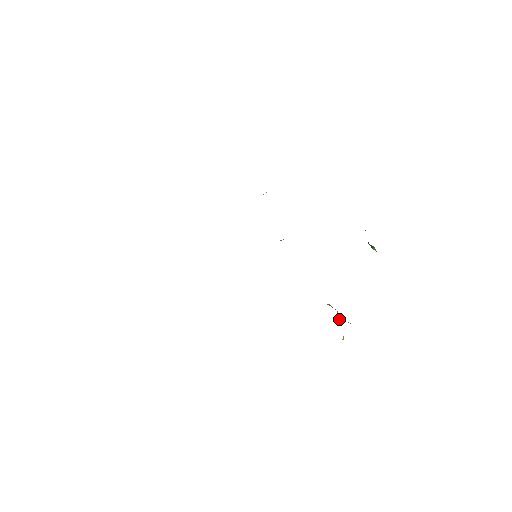
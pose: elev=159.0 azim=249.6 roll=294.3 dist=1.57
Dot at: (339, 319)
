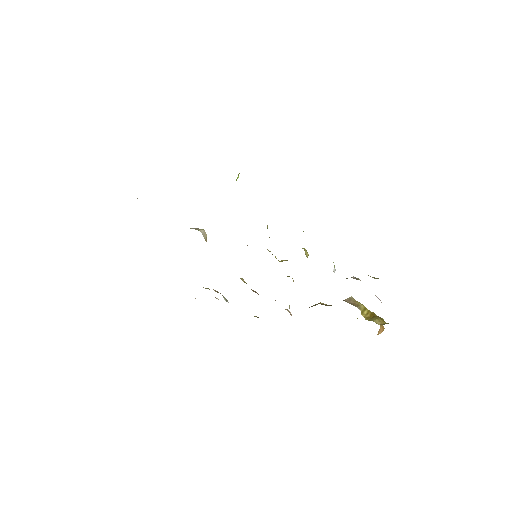
Dot at: (364, 316)
